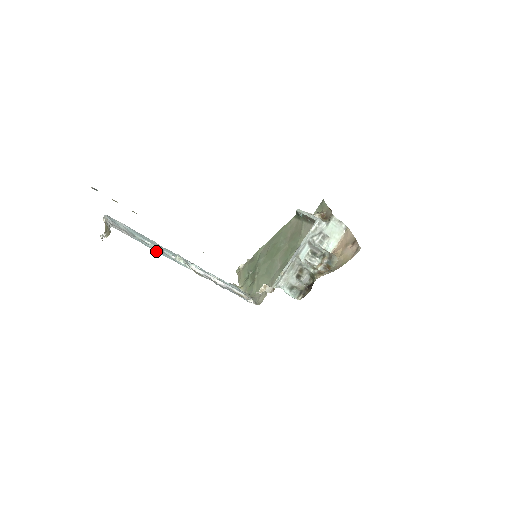
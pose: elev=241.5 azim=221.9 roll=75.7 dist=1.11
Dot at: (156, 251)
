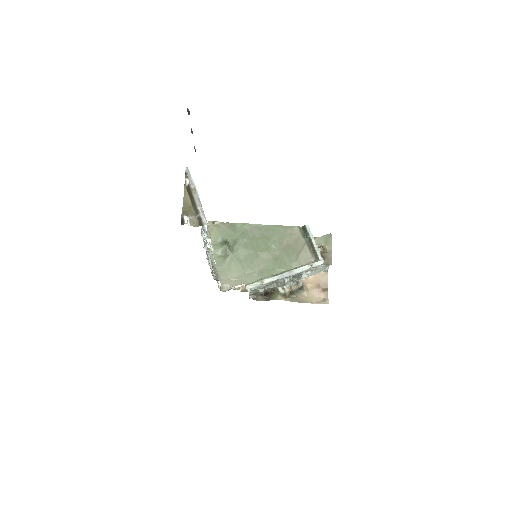
Dot at: occluded
